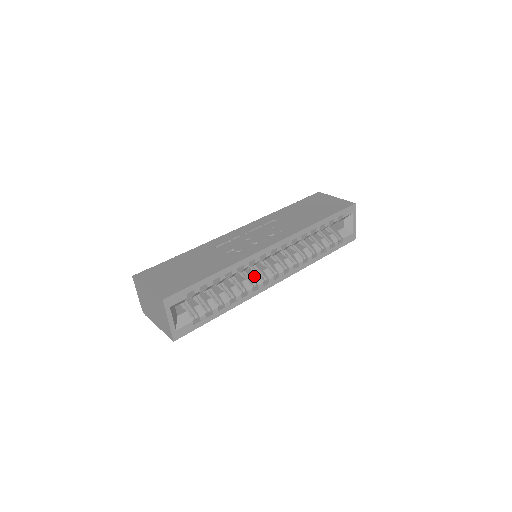
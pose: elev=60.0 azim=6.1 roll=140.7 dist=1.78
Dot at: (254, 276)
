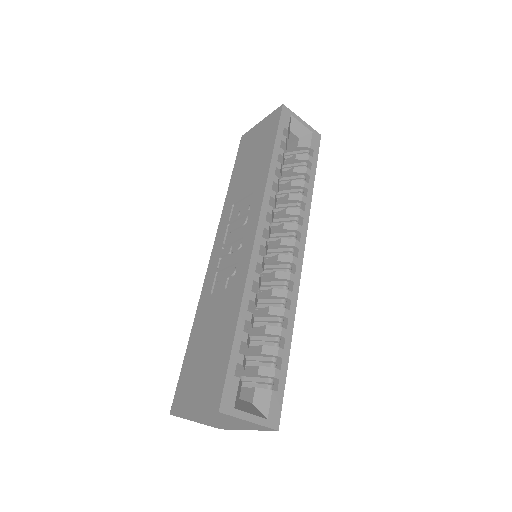
Dot at: (276, 277)
